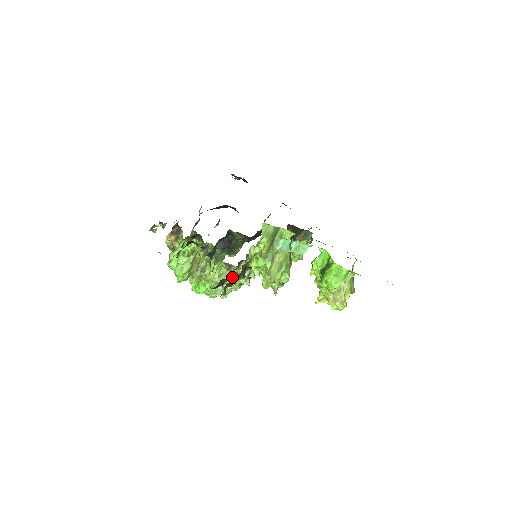
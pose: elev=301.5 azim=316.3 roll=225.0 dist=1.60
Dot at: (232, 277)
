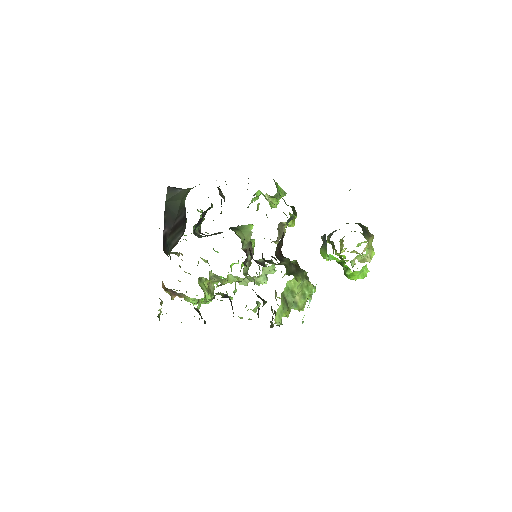
Dot at: (263, 305)
